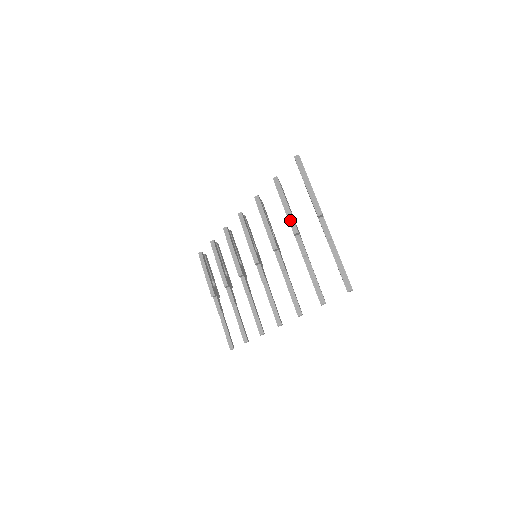
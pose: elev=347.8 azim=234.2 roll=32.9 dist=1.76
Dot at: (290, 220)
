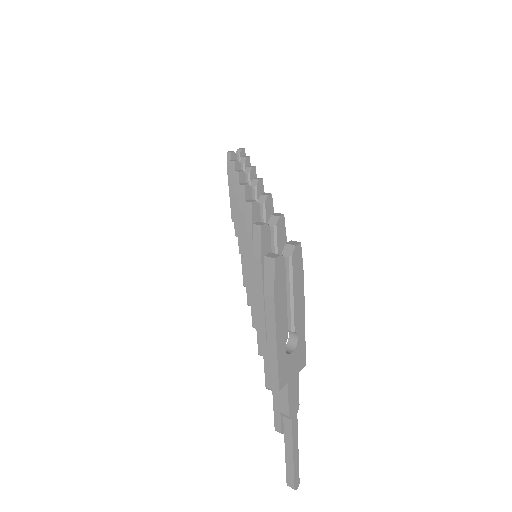
Dot at: (259, 315)
